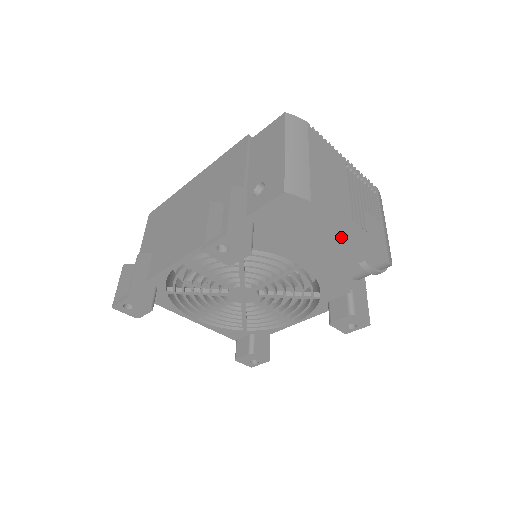
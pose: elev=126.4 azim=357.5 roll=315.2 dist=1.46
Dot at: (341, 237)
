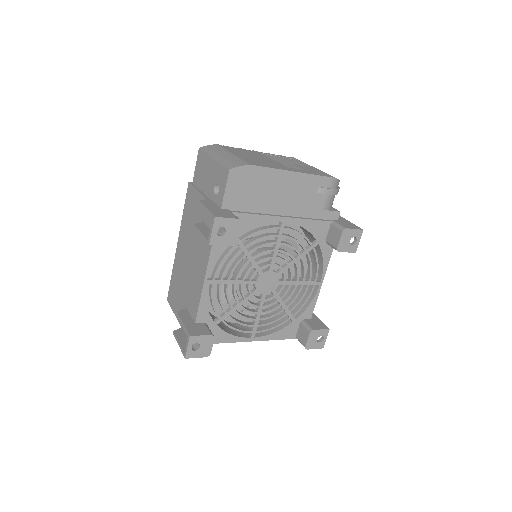
Dot at: (289, 179)
